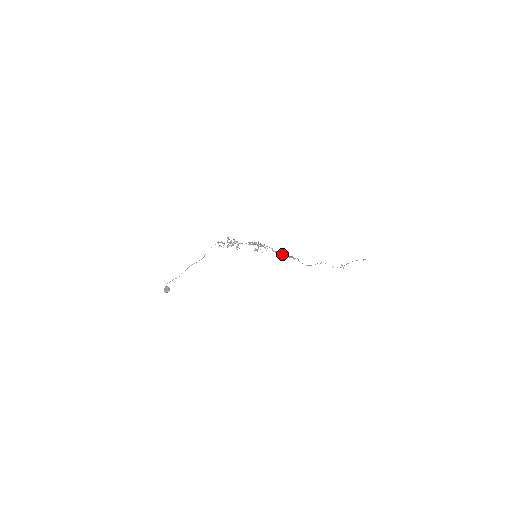
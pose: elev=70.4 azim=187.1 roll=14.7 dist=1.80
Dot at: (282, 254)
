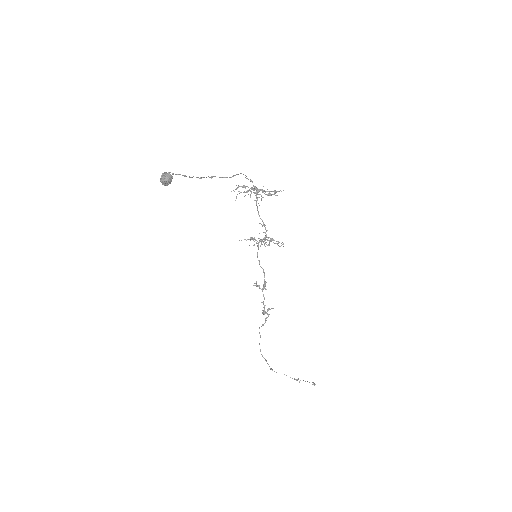
Dot at: (263, 295)
